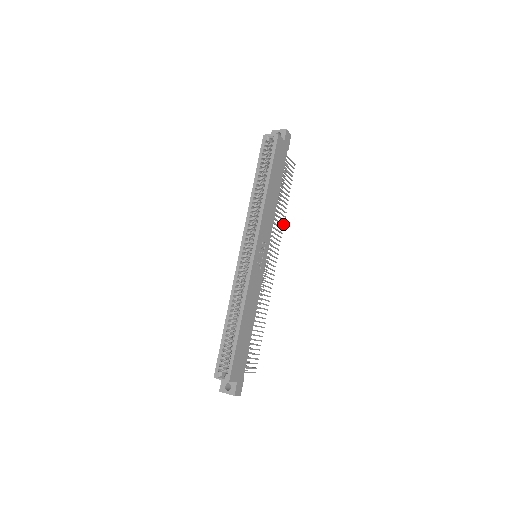
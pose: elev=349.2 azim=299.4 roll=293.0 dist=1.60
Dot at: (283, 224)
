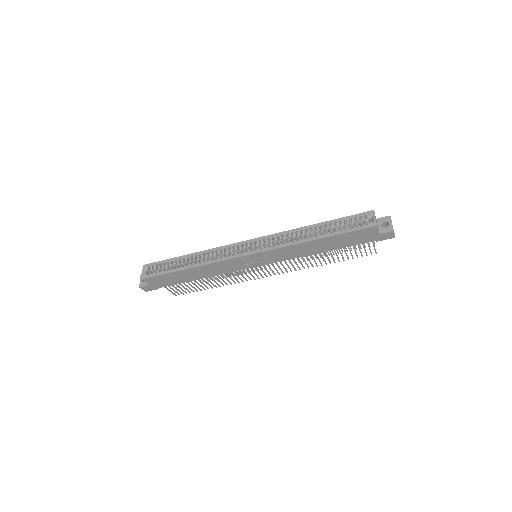
Dot at: occluded
